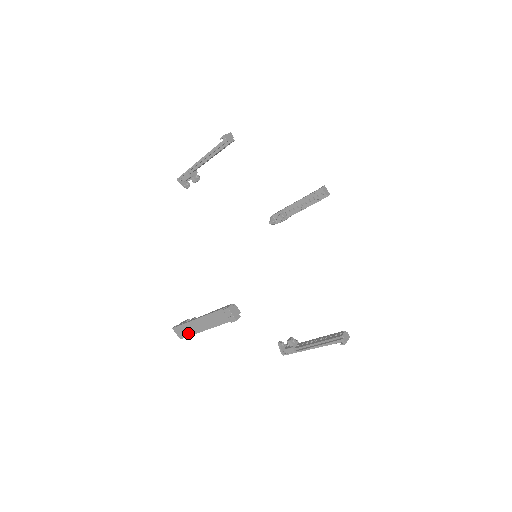
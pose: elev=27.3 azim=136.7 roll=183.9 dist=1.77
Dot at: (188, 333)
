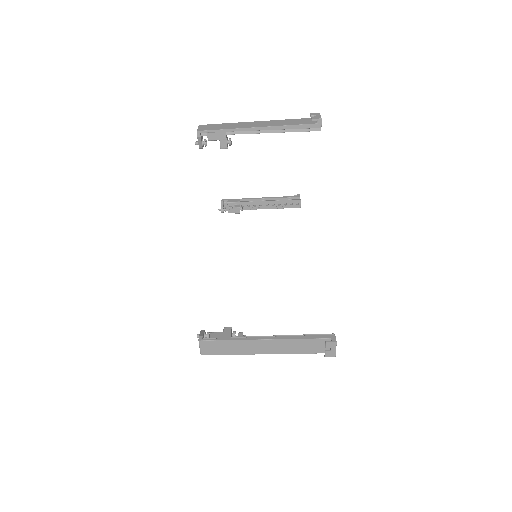
Dot at: (221, 128)
